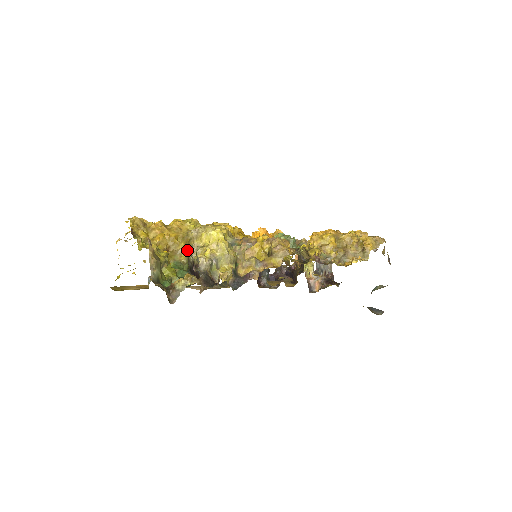
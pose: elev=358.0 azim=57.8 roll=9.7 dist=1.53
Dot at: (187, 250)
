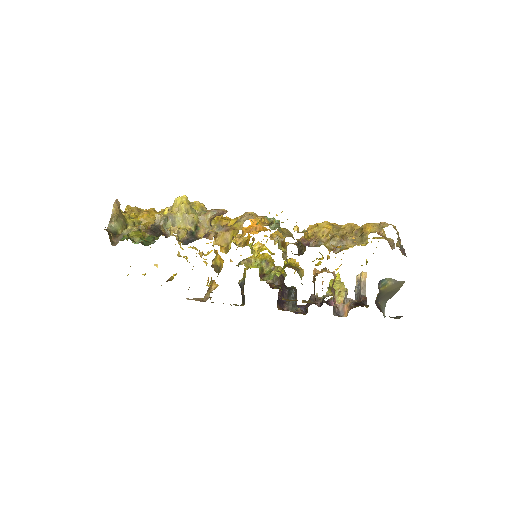
Dot at: occluded
